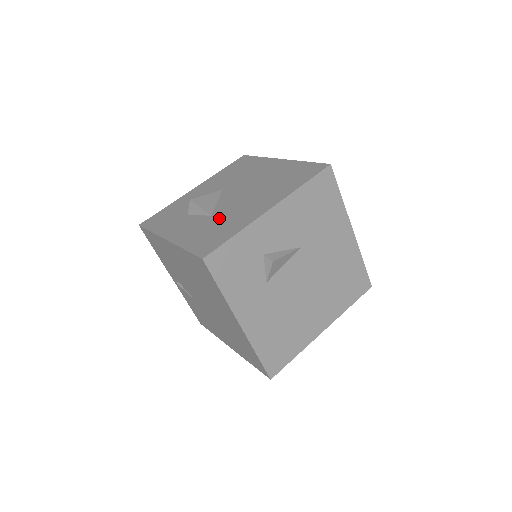
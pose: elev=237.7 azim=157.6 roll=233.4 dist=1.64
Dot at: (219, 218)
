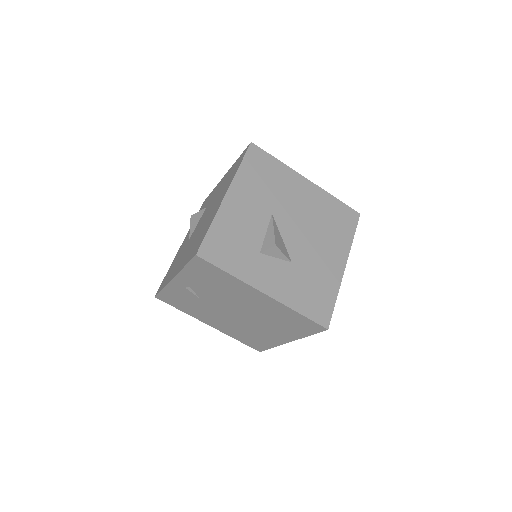
Dot at: (305, 270)
